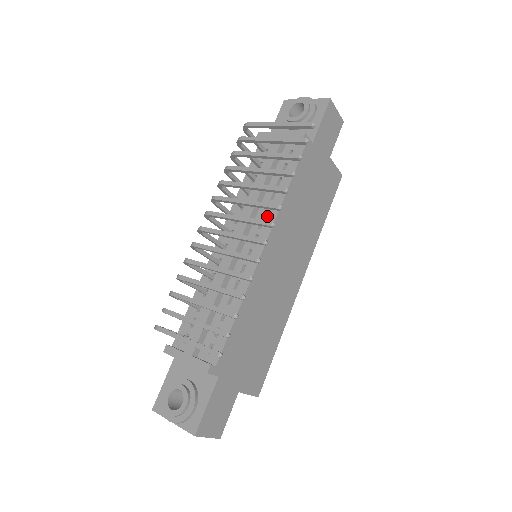
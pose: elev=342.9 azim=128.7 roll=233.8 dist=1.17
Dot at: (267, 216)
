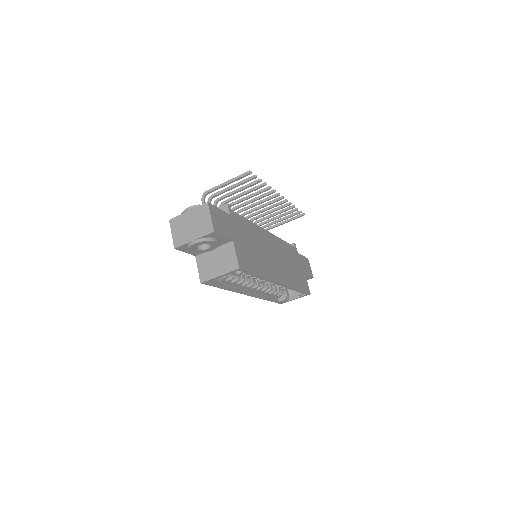
Dot at: occluded
